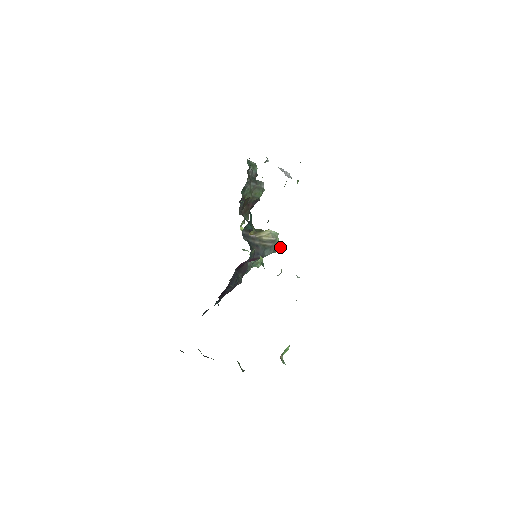
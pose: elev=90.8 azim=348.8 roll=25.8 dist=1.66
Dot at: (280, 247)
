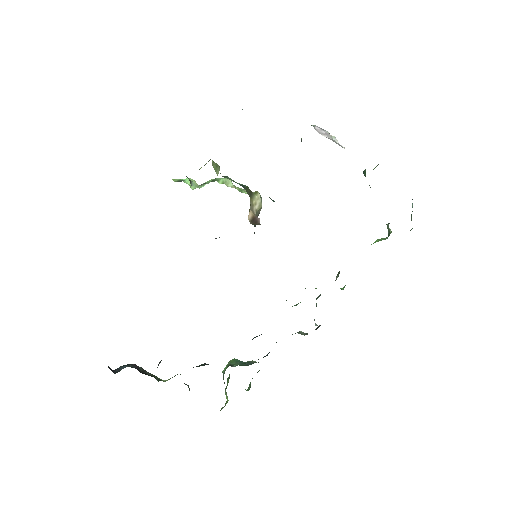
Dot at: occluded
